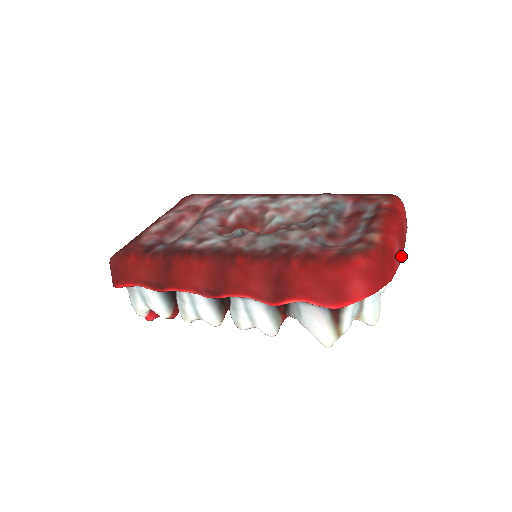
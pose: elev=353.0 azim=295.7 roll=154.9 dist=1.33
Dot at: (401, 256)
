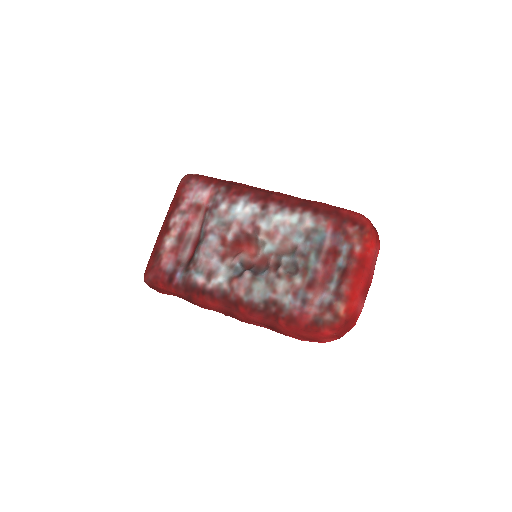
Dot at: (366, 296)
